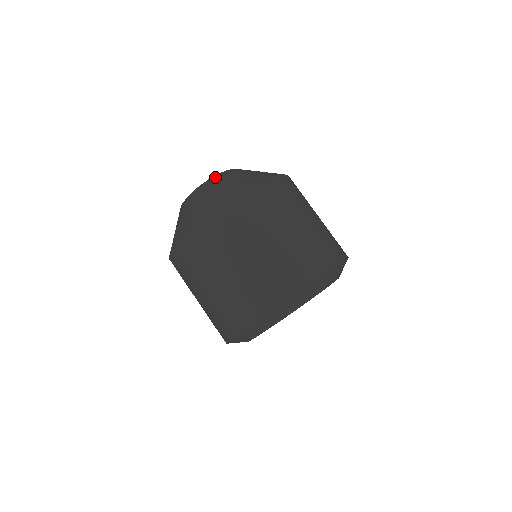
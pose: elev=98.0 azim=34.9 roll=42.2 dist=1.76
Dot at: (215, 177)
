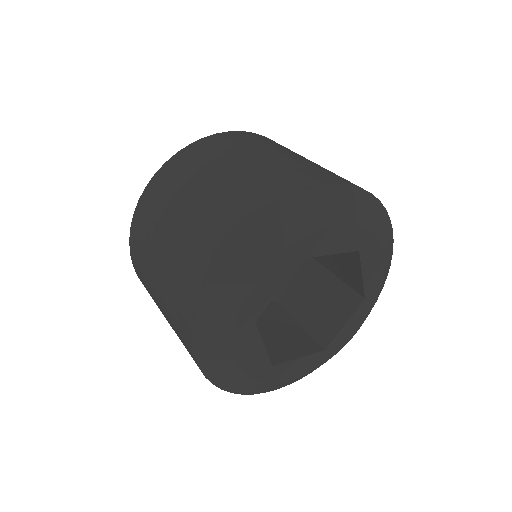
Dot at: occluded
